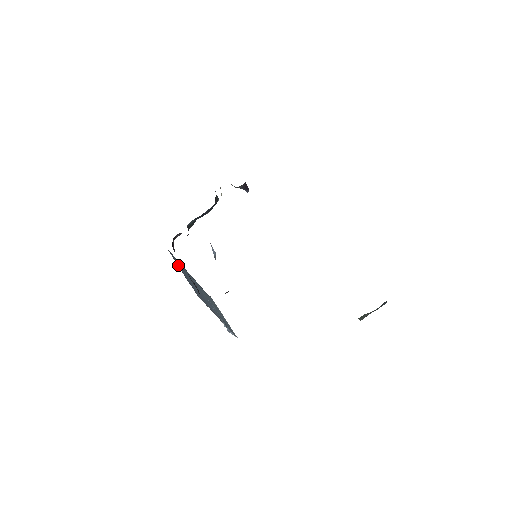
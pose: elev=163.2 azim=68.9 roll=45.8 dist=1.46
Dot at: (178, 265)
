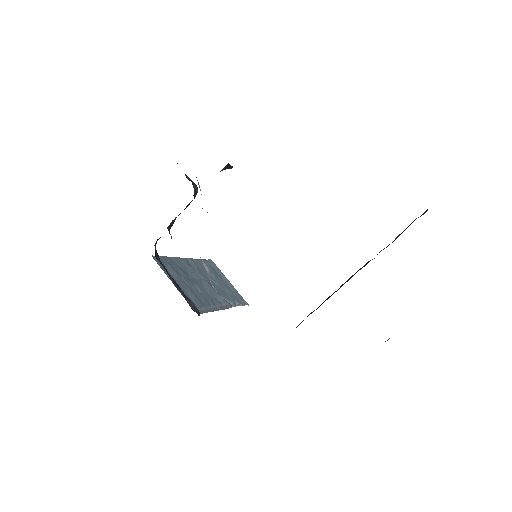
Dot at: (168, 271)
